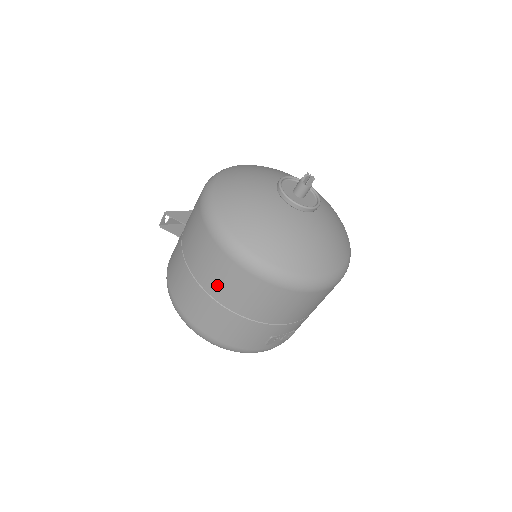
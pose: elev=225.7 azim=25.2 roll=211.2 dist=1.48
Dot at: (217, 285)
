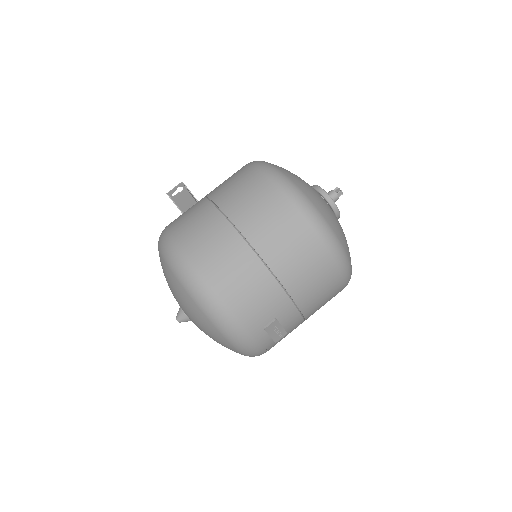
Dot at: (260, 227)
